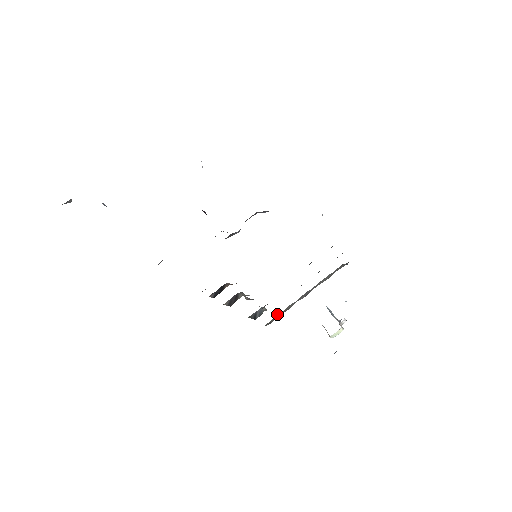
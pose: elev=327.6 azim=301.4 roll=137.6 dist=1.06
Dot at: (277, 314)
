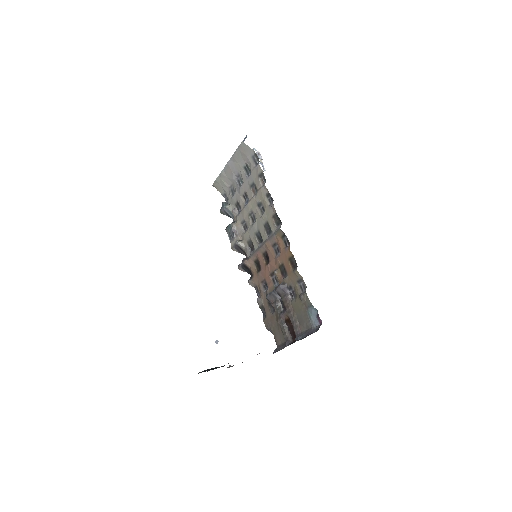
Dot at: (216, 179)
